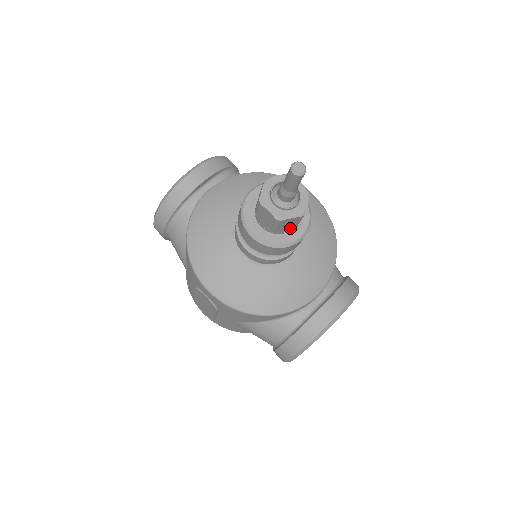
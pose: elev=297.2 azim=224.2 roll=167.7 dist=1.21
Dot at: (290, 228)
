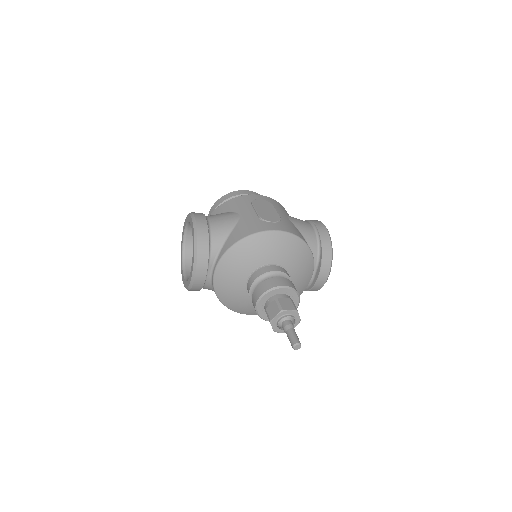
Dot at: occluded
